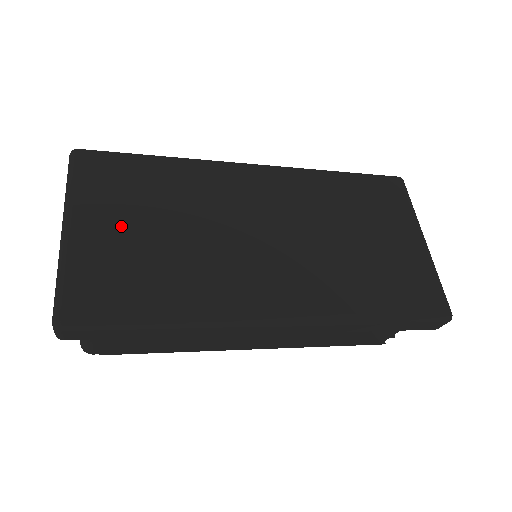
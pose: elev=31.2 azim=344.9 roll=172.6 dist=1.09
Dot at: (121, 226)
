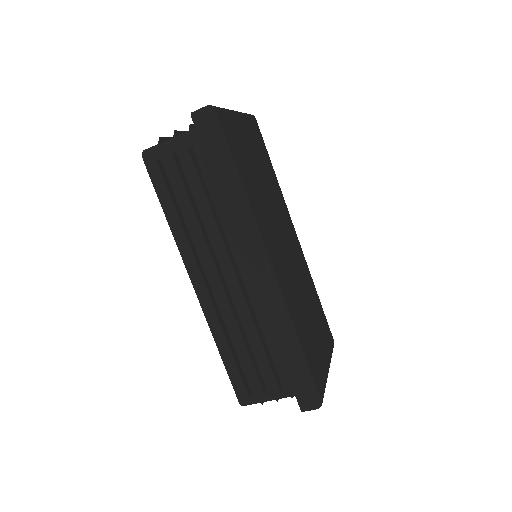
Dot at: (250, 146)
